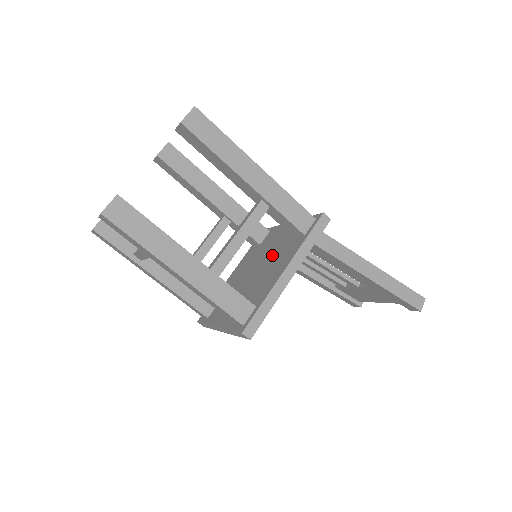
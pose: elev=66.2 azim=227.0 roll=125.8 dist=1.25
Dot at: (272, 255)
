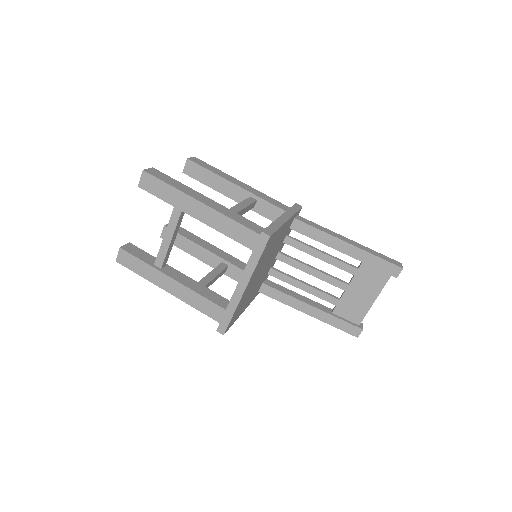
Dot at: occluded
